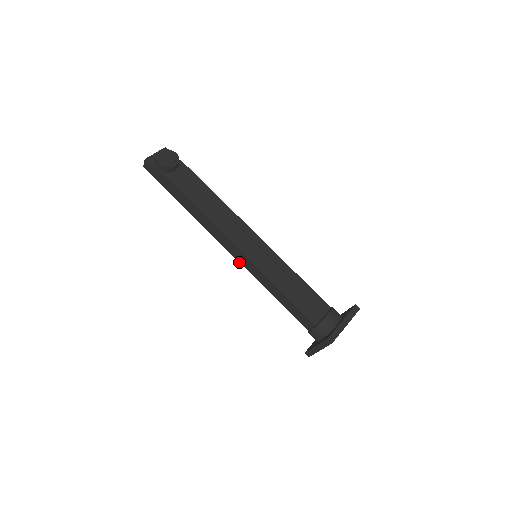
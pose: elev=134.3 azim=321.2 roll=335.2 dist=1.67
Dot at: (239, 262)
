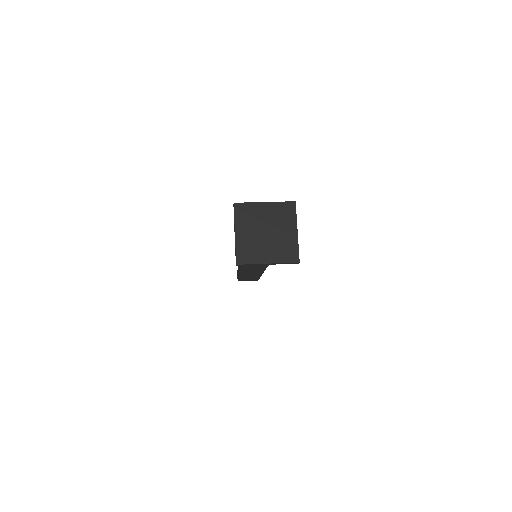
Dot at: occluded
